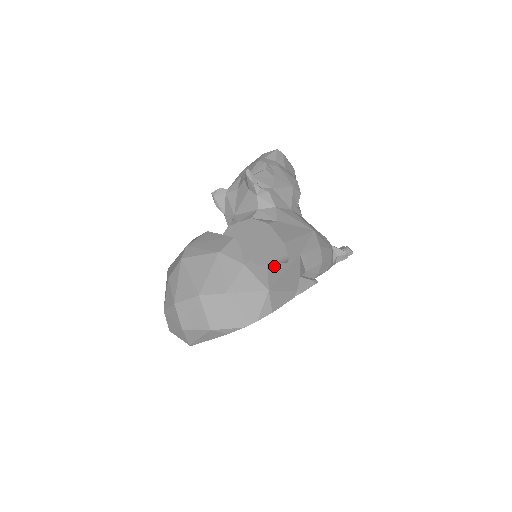
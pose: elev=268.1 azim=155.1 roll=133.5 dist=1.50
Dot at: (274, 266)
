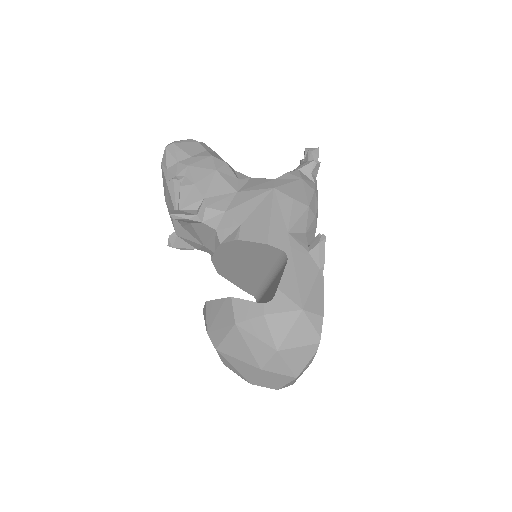
Dot at: (283, 280)
